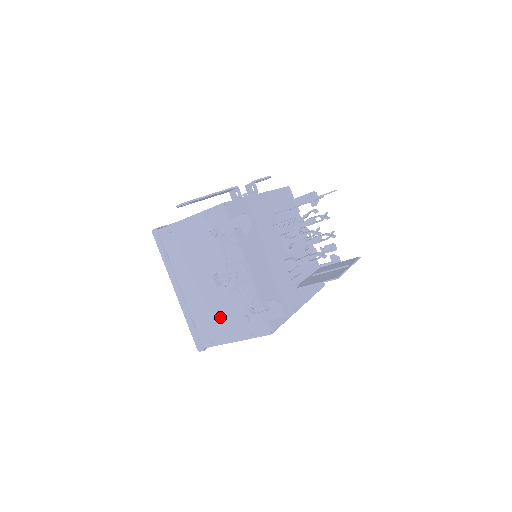
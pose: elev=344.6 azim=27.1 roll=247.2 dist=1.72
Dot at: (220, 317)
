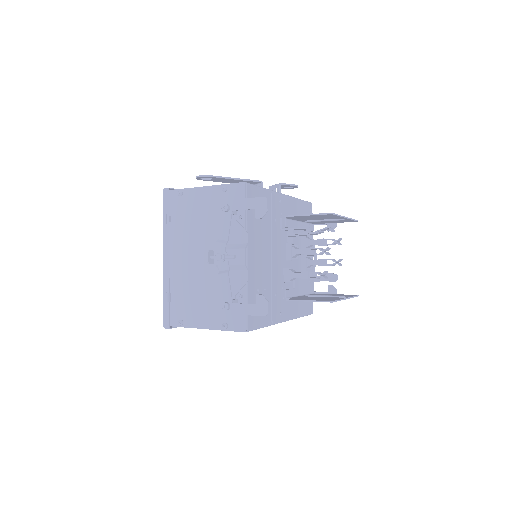
Dot at: (199, 298)
